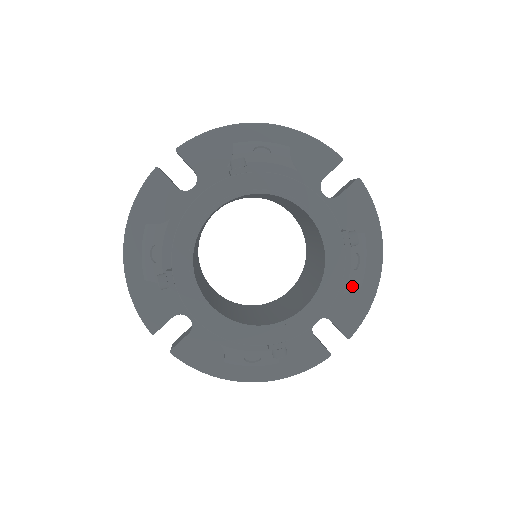
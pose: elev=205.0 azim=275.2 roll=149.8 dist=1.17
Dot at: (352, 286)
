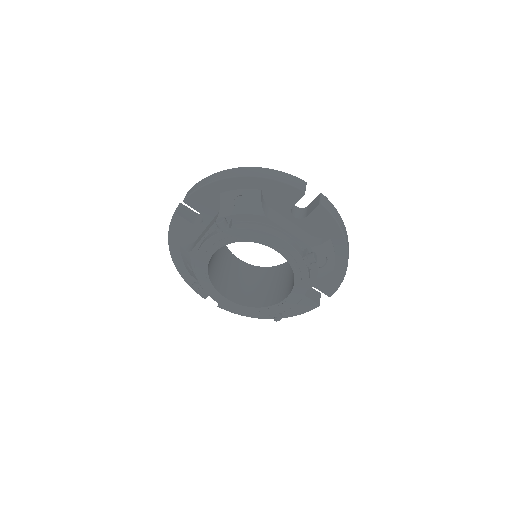
Dot at: (323, 275)
